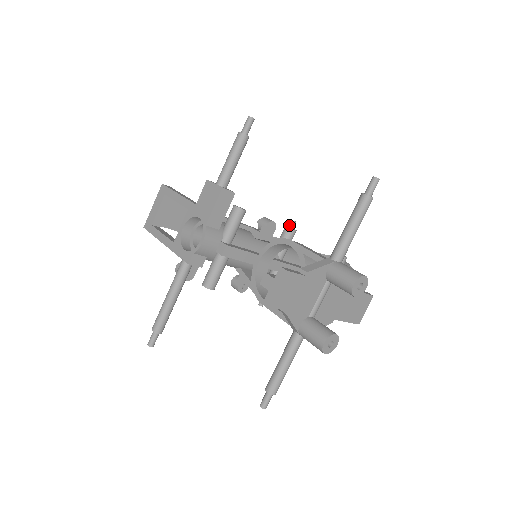
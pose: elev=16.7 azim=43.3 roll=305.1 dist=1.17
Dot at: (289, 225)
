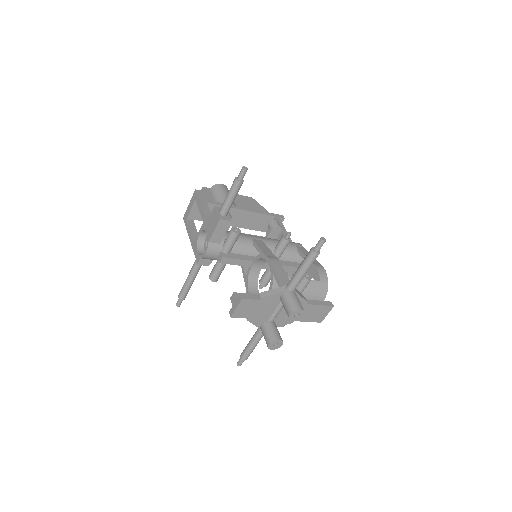
Dot at: (285, 235)
